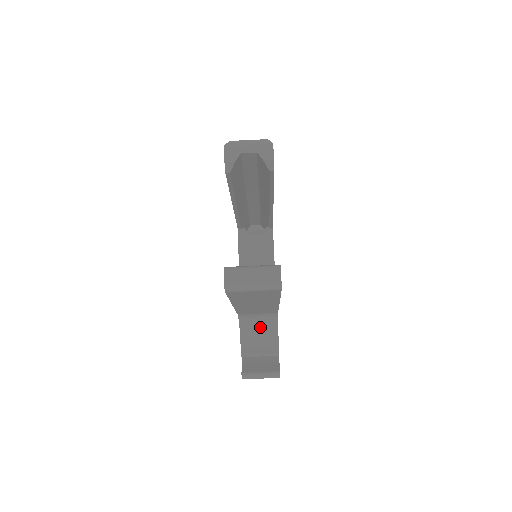
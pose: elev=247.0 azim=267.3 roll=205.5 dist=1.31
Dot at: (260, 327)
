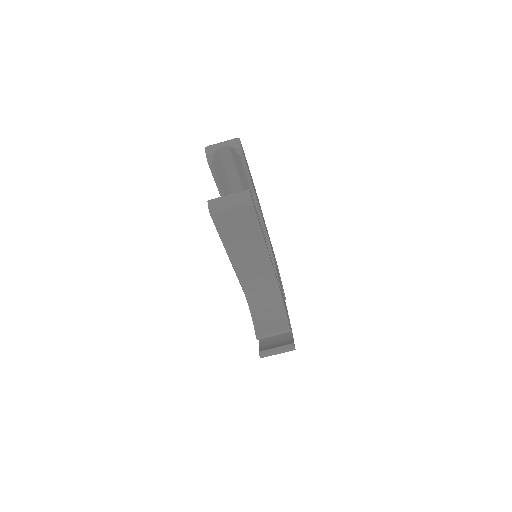
Dot at: (268, 307)
